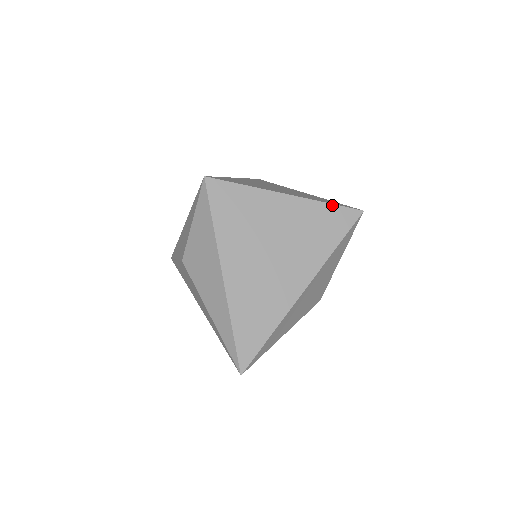
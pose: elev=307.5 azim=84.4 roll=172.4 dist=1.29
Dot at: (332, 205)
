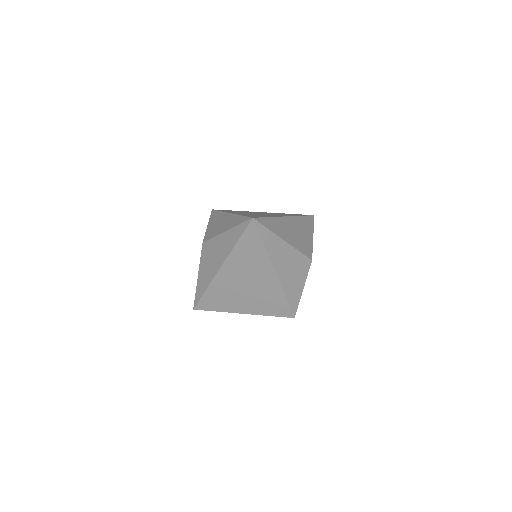
Dot at: occluded
